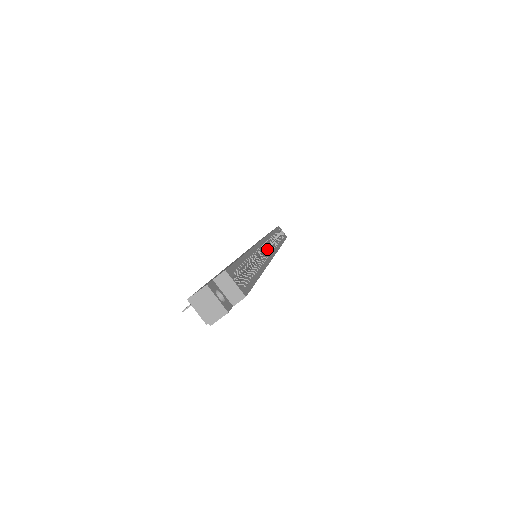
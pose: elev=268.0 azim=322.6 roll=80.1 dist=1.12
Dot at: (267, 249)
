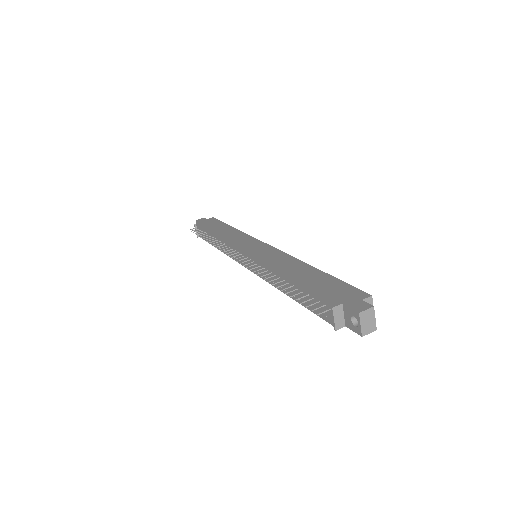
Dot at: occluded
